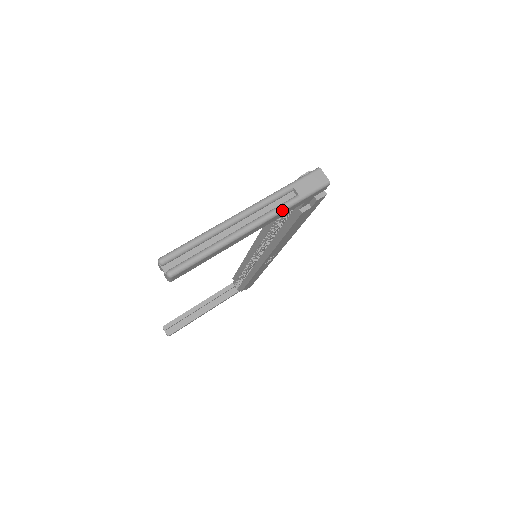
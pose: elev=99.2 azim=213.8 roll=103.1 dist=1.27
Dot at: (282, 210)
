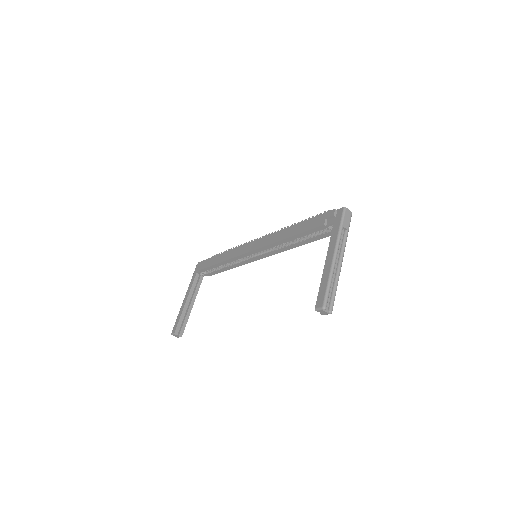
Dot at: occluded
